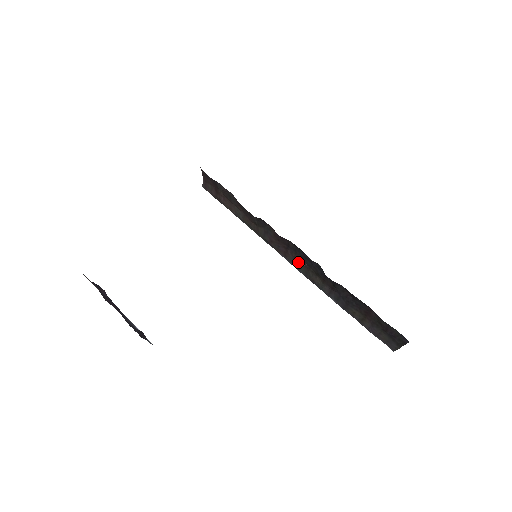
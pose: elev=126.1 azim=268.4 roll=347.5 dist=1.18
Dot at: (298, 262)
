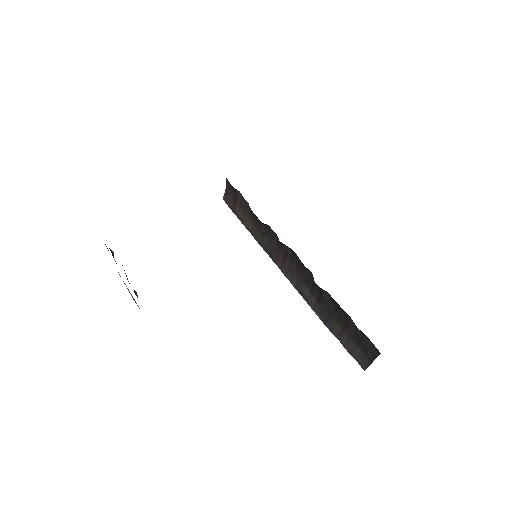
Dot at: (292, 272)
